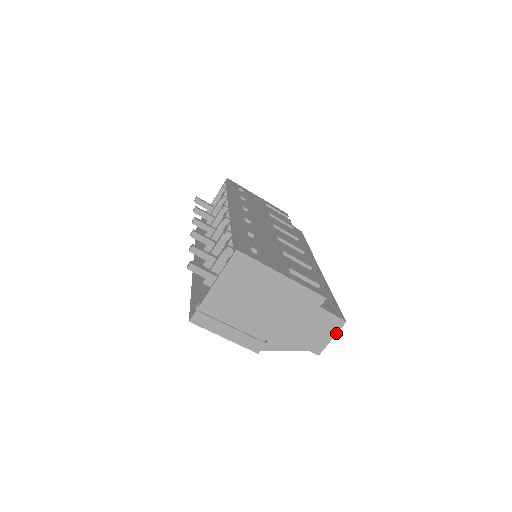
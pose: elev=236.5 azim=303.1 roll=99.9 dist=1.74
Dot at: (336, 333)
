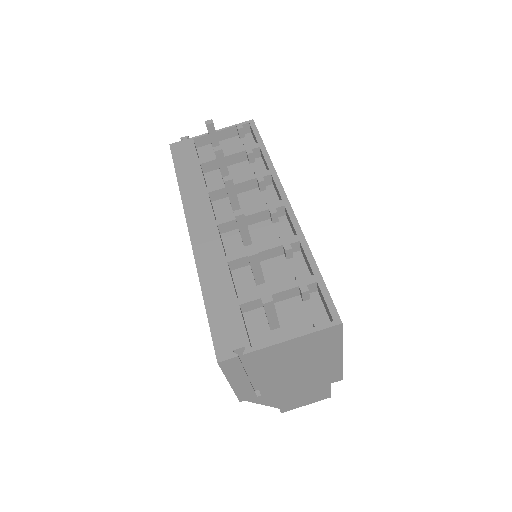
Dot at: (314, 402)
